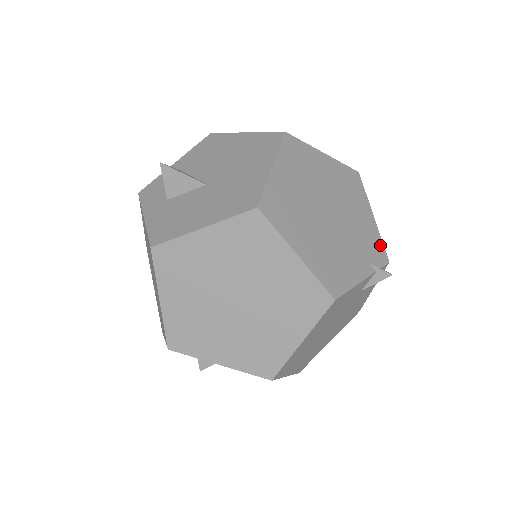
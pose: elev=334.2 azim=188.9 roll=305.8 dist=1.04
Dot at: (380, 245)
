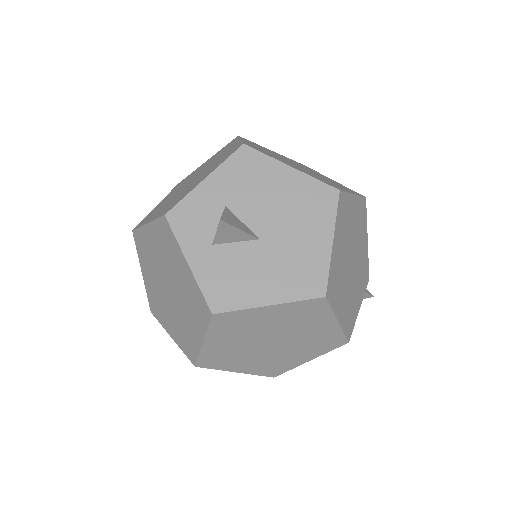
Dot at: (367, 267)
